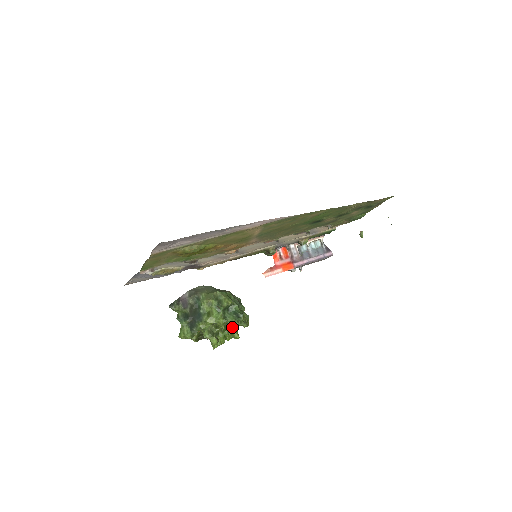
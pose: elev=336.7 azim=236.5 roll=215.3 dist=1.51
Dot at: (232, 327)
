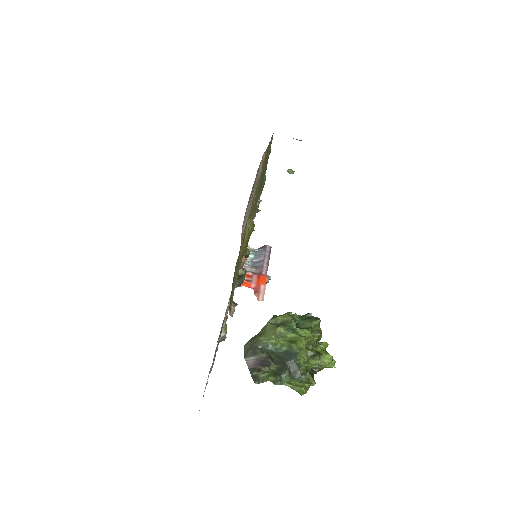
Dot at: (319, 330)
